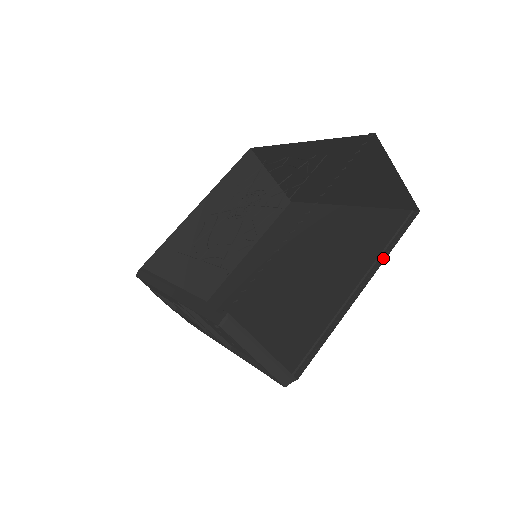
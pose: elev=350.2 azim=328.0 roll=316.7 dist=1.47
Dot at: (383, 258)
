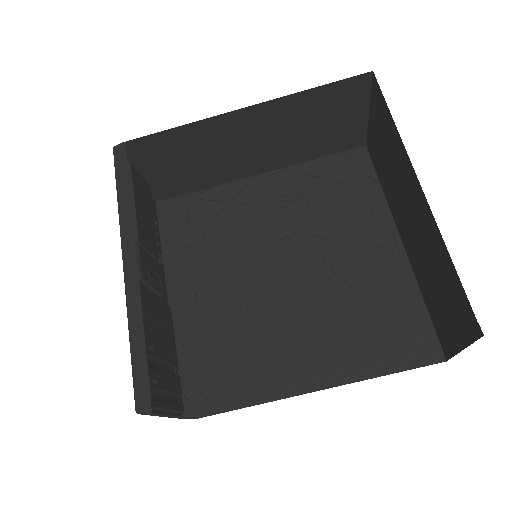
Dot at: (366, 376)
